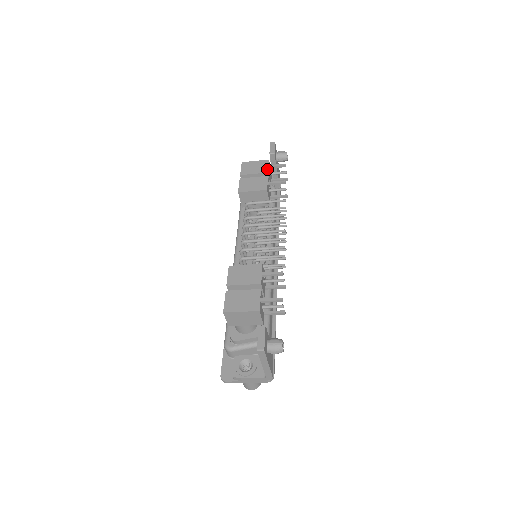
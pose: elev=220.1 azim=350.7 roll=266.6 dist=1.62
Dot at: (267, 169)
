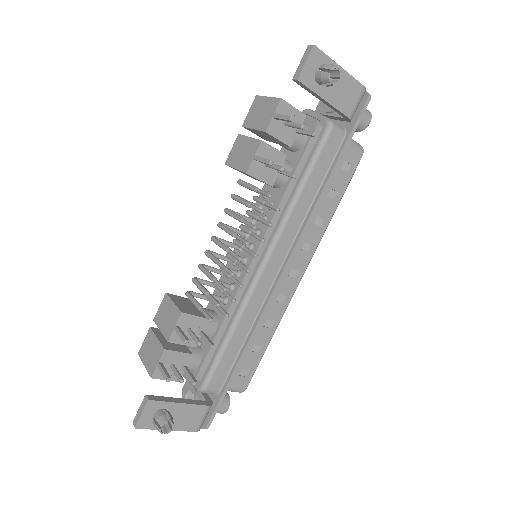
Dot at: (268, 123)
